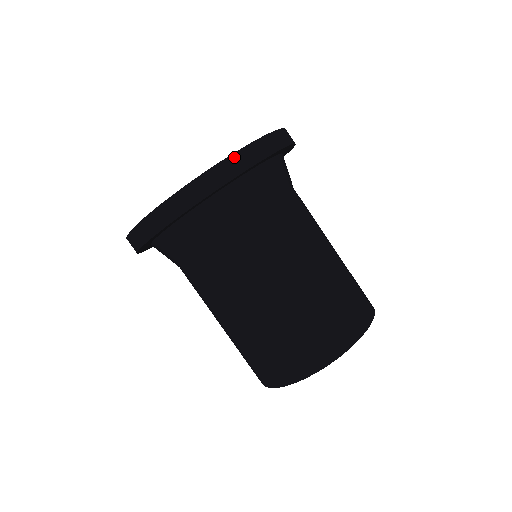
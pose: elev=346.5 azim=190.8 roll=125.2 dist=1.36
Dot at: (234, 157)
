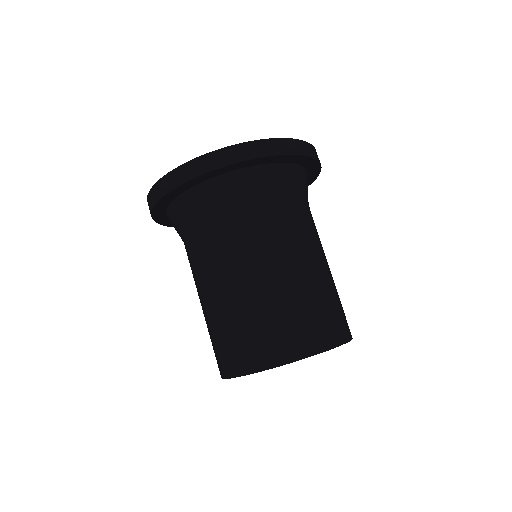
Dot at: (174, 172)
